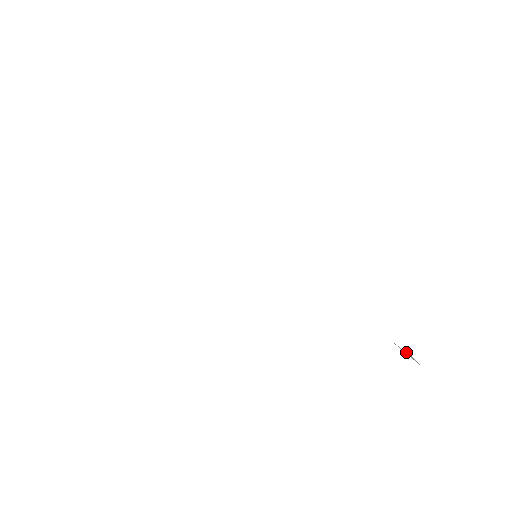
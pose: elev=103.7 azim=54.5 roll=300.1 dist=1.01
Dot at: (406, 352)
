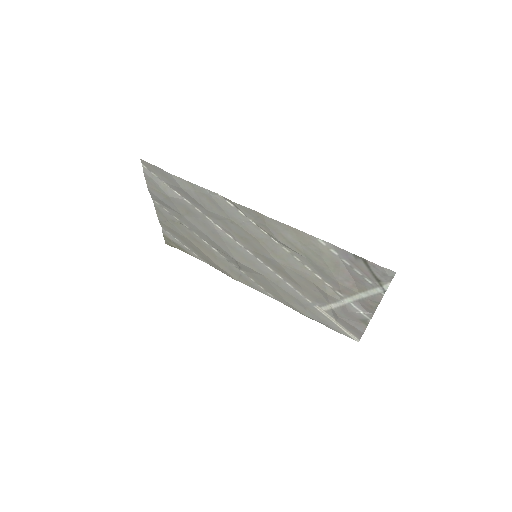
Dot at: (361, 312)
